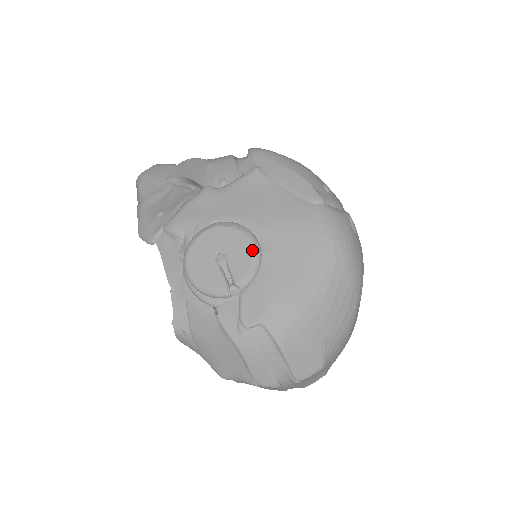
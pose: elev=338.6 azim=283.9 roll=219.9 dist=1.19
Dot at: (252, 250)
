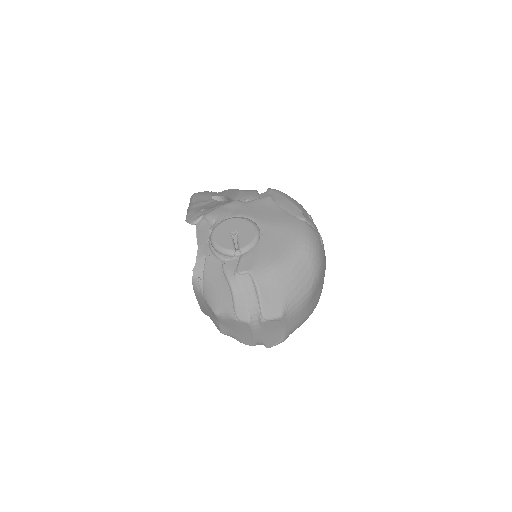
Dot at: (255, 233)
